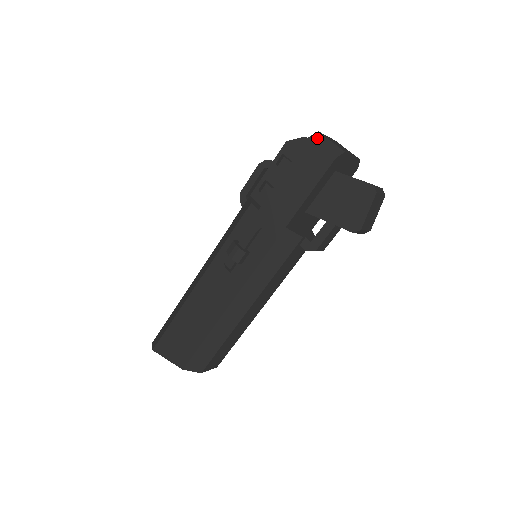
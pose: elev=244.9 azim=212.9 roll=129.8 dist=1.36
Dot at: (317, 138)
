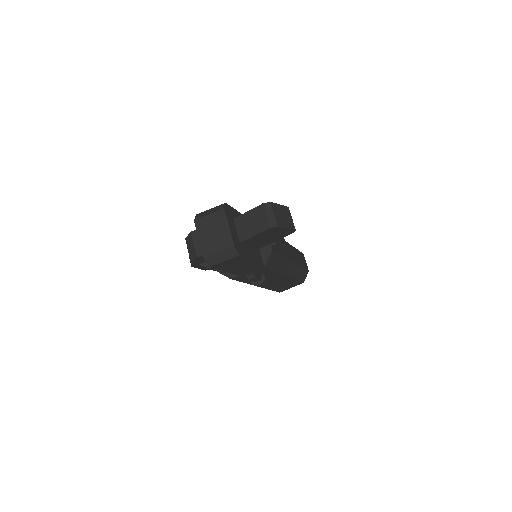
Dot at: (212, 261)
